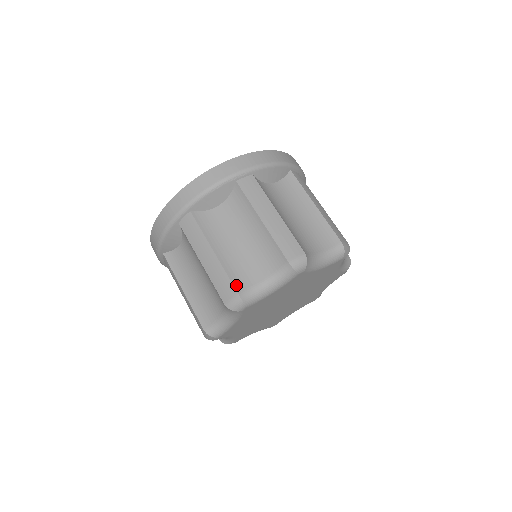
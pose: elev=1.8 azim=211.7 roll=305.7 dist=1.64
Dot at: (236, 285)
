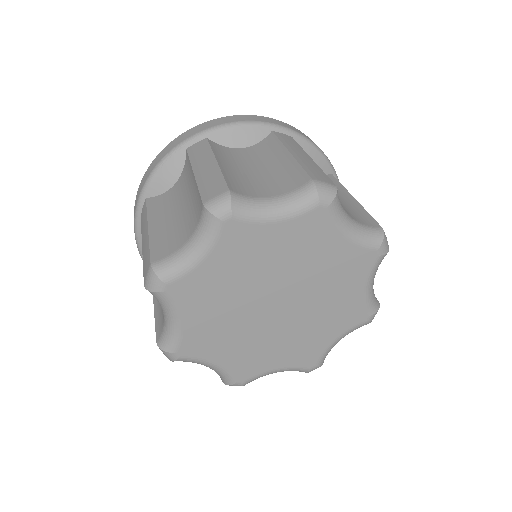
Dot at: (153, 255)
